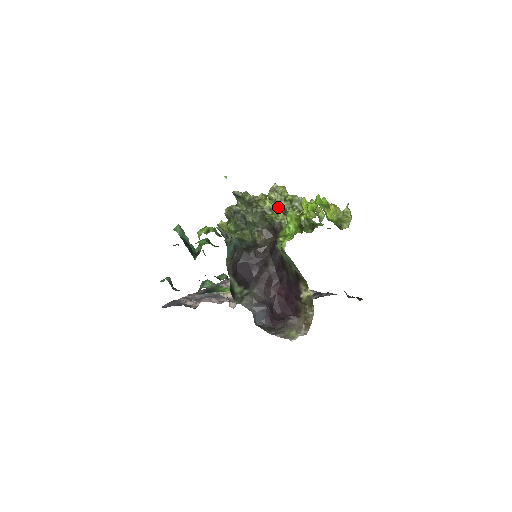
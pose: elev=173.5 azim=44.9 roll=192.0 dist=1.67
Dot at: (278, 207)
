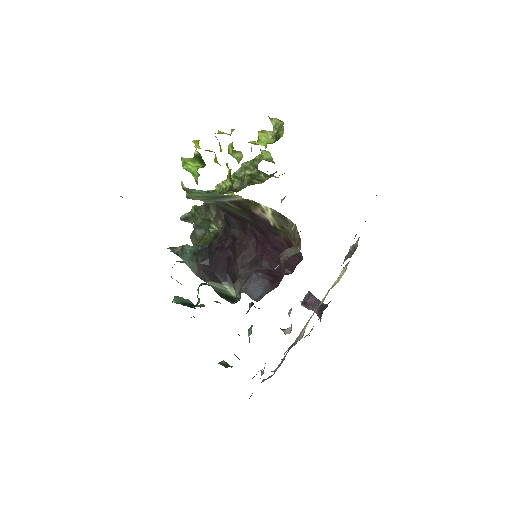
Dot at: (229, 193)
